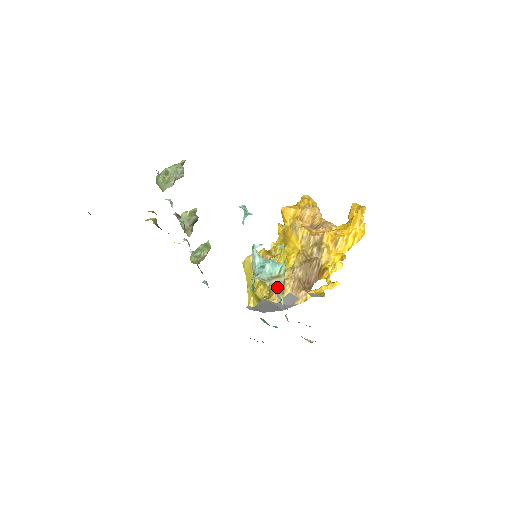
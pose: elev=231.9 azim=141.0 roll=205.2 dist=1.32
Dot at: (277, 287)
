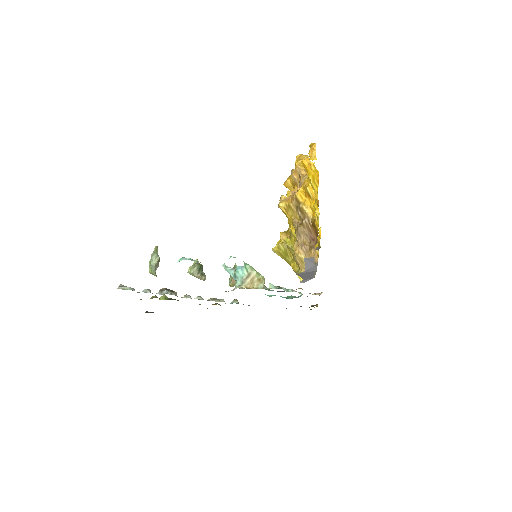
Dot at: (253, 283)
